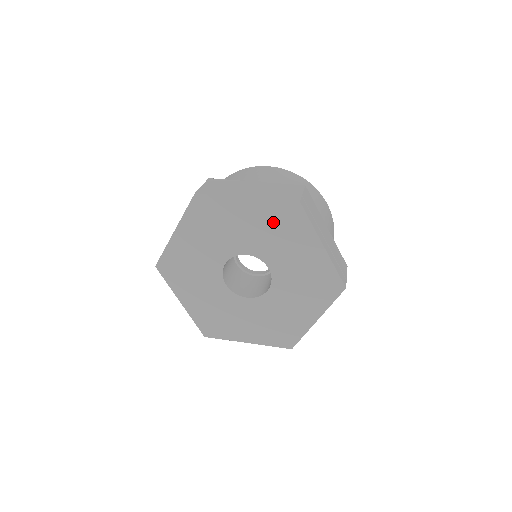
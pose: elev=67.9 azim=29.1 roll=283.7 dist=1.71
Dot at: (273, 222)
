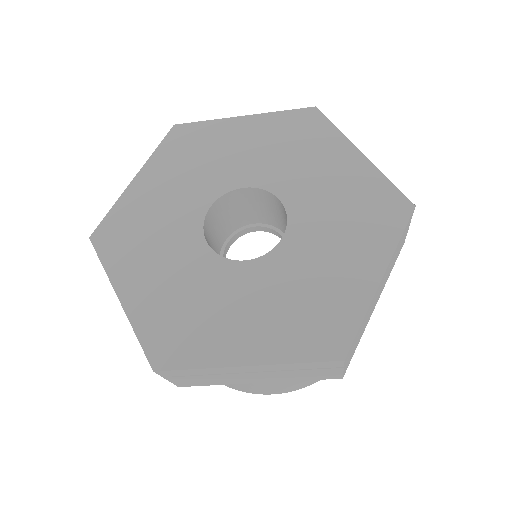
Dot at: (282, 136)
